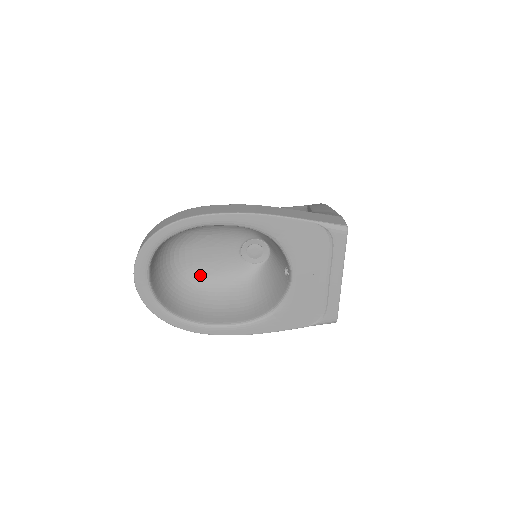
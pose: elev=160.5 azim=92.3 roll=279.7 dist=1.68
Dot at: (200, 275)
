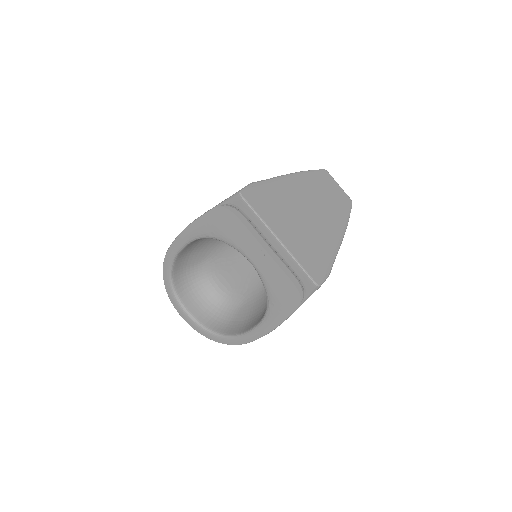
Dot at: (241, 293)
